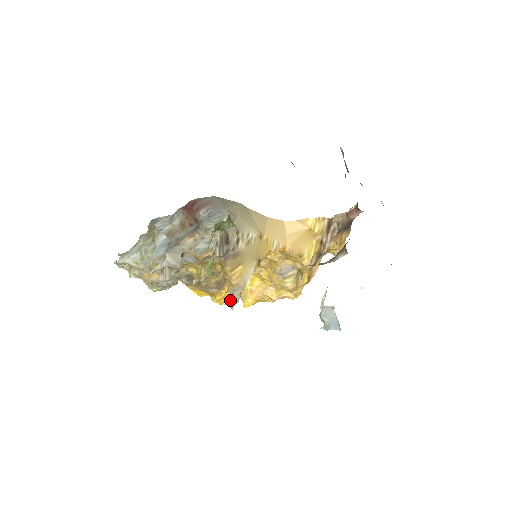
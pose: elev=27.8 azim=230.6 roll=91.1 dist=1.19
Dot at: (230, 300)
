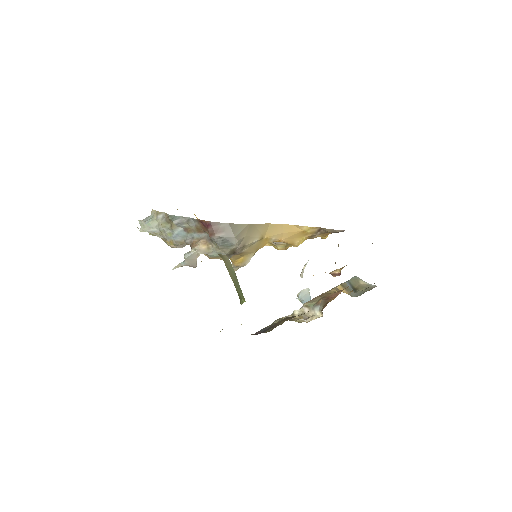
Dot at: occluded
